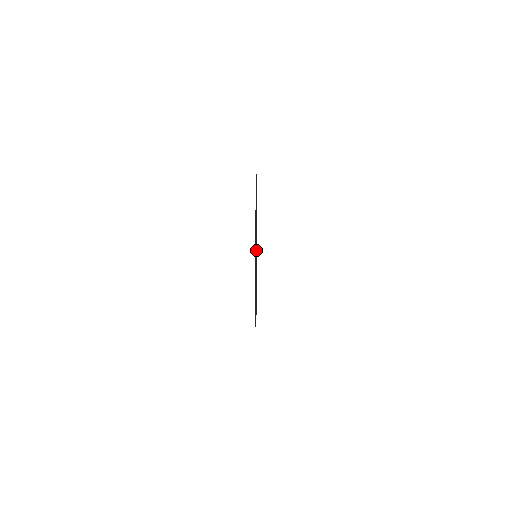
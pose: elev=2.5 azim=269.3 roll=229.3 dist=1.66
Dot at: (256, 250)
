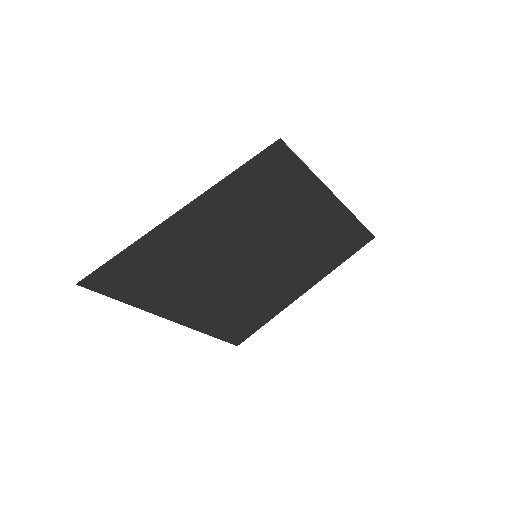
Dot at: (212, 296)
